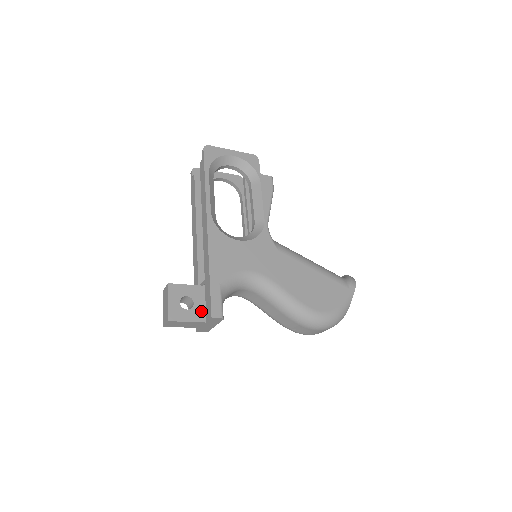
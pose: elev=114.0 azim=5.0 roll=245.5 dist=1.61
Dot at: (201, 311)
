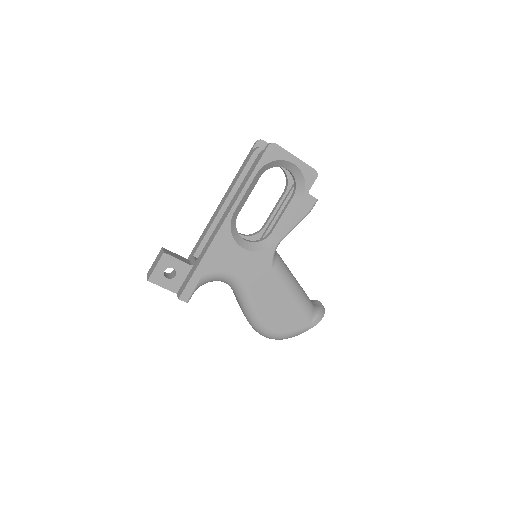
Dot at: (178, 284)
